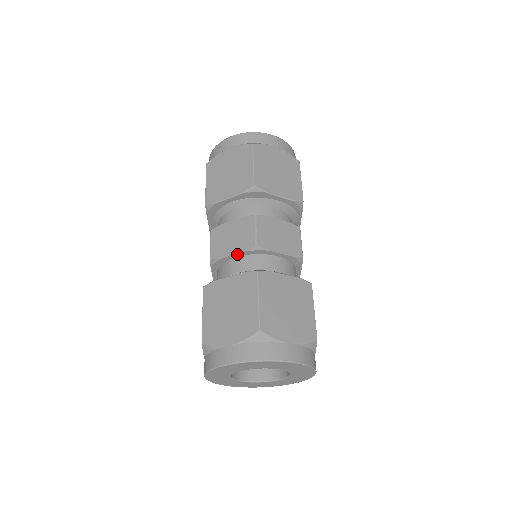
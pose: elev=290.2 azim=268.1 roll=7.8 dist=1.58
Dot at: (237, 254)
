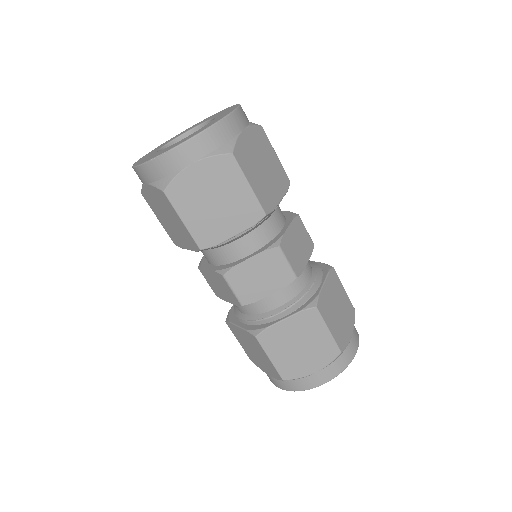
Dot at: (275, 291)
